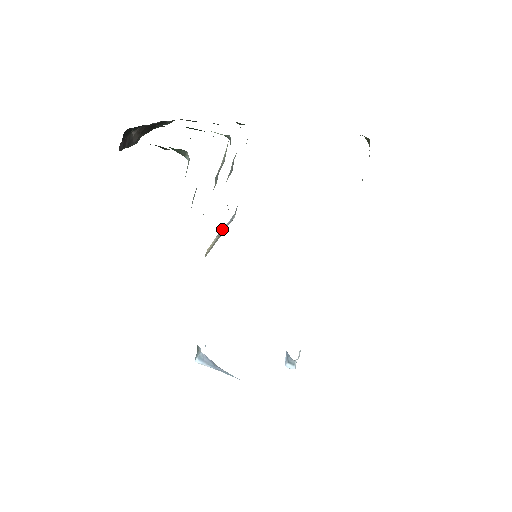
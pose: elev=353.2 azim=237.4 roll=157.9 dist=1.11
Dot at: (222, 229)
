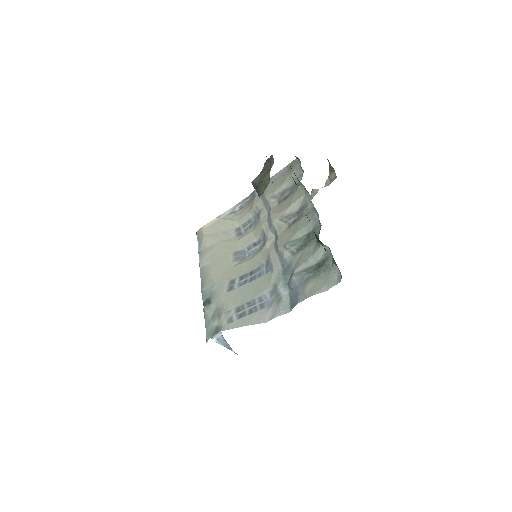
Dot at: (223, 213)
